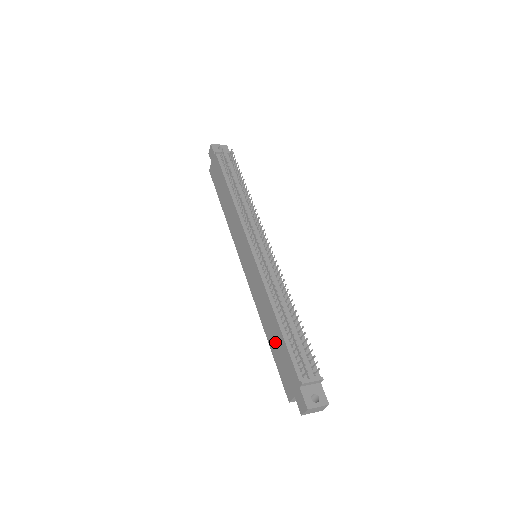
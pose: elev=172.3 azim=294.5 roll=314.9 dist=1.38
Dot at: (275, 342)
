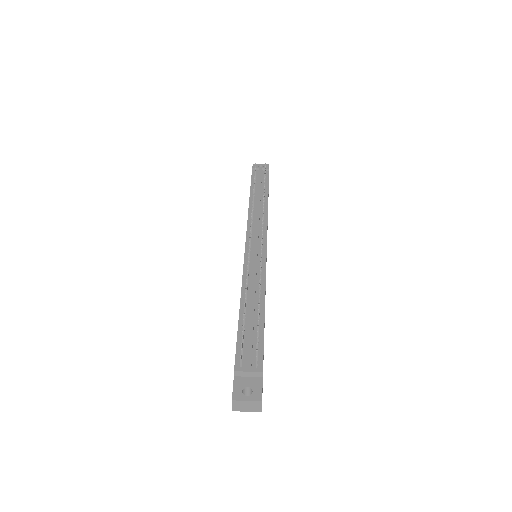
Dot at: occluded
